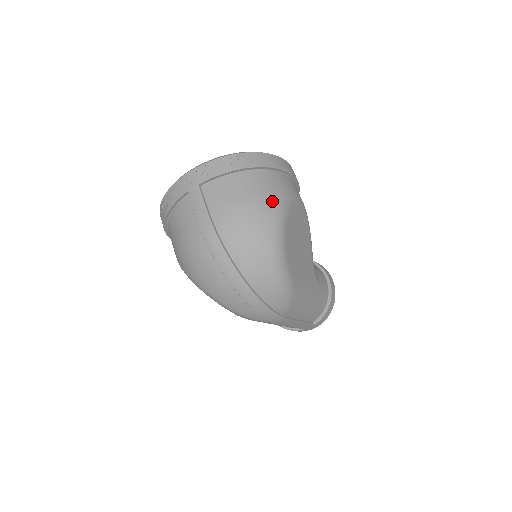
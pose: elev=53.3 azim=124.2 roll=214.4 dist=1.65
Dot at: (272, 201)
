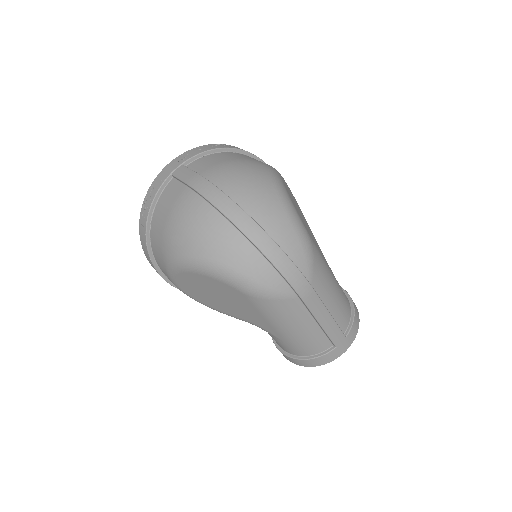
Dot at: (262, 163)
